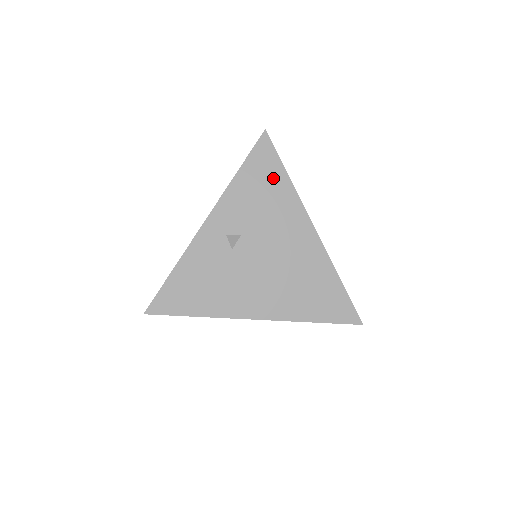
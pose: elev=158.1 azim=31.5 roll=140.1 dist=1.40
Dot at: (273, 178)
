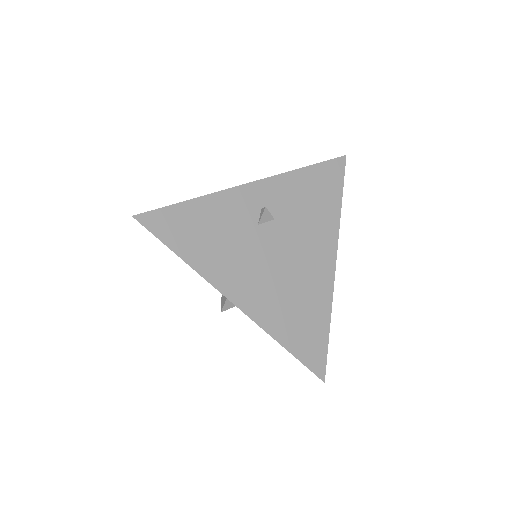
Dot at: (329, 196)
